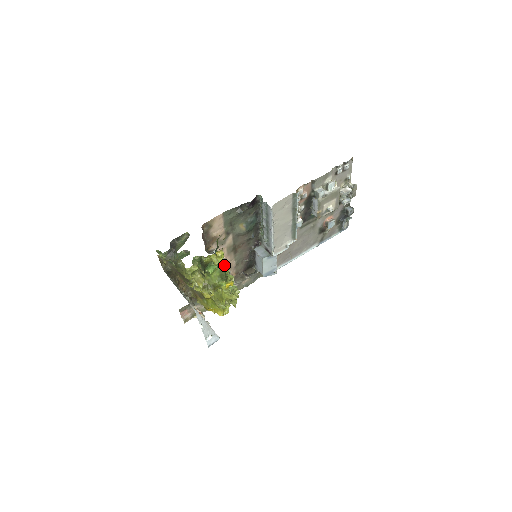
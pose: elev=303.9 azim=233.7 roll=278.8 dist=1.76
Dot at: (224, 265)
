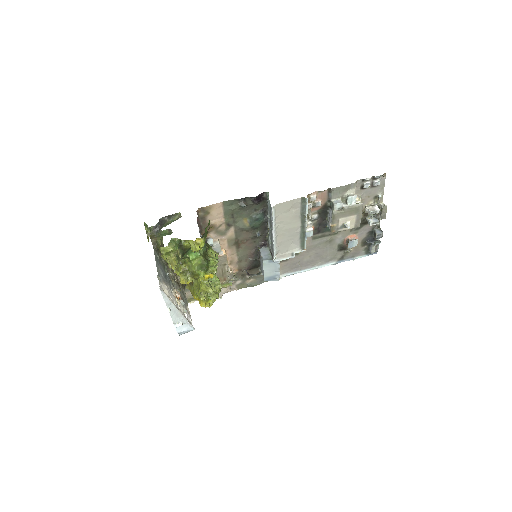
Dot at: (212, 255)
